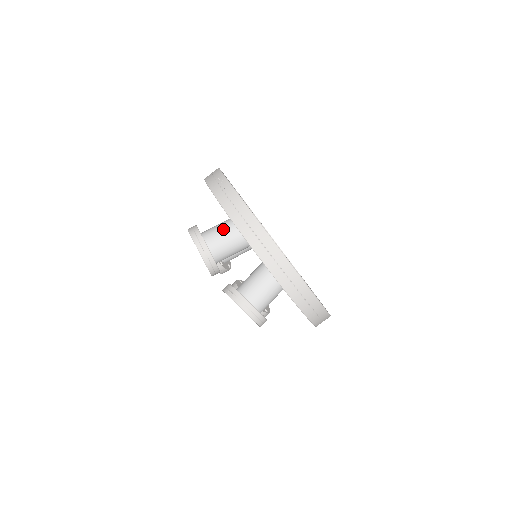
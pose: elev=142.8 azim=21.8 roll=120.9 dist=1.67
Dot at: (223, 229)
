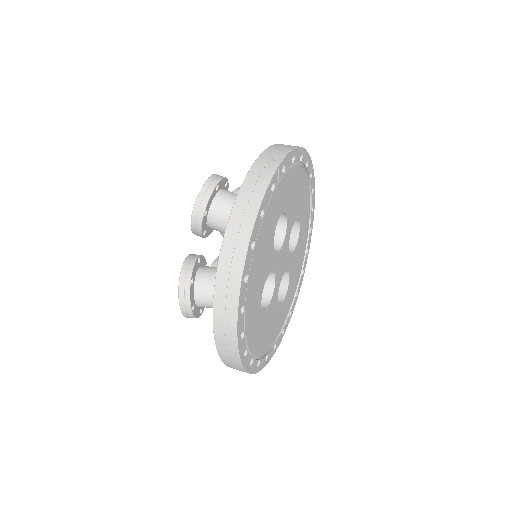
Dot at: occluded
